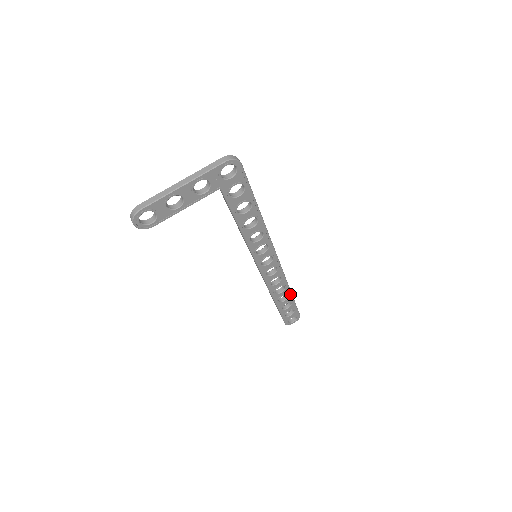
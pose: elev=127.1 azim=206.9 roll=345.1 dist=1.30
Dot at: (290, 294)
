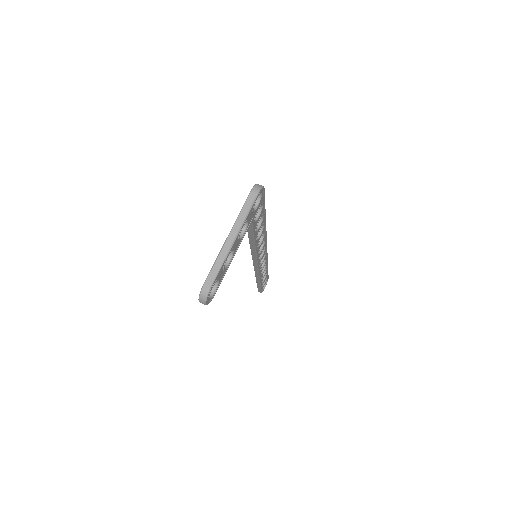
Dot at: (267, 267)
